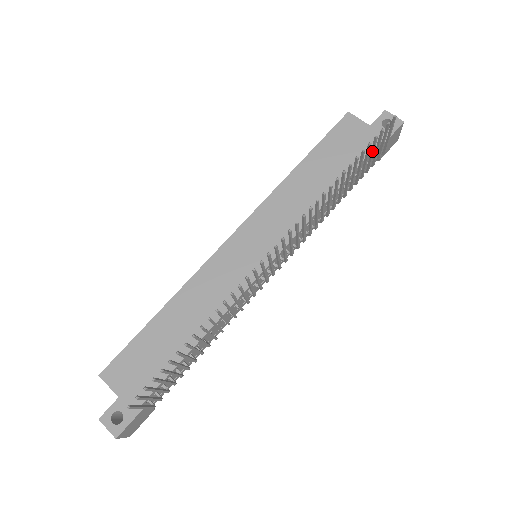
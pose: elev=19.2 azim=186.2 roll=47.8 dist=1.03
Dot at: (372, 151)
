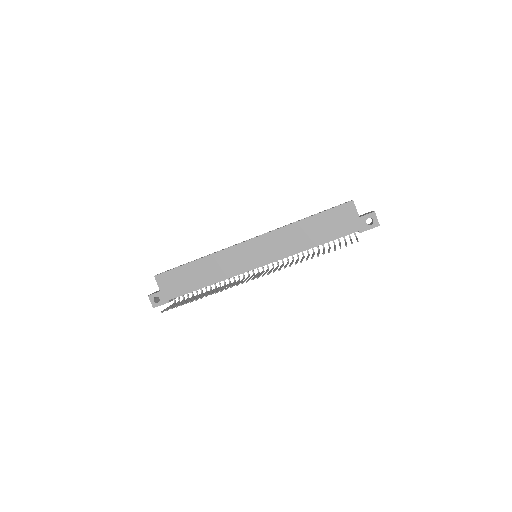
Dot at: occluded
